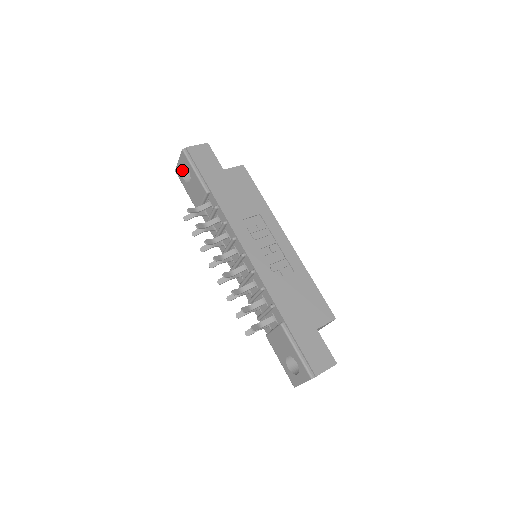
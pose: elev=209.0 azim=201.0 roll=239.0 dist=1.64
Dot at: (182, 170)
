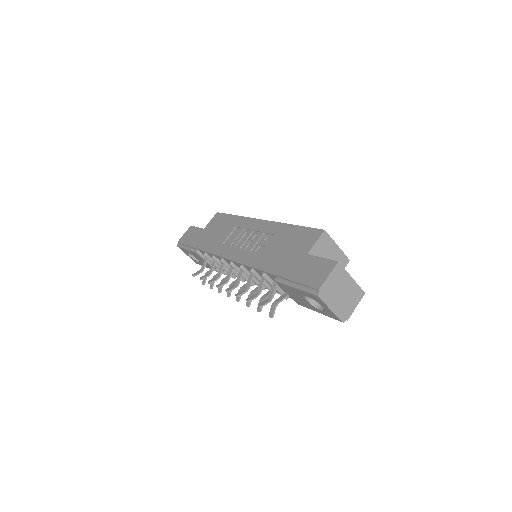
Dot at: (193, 258)
